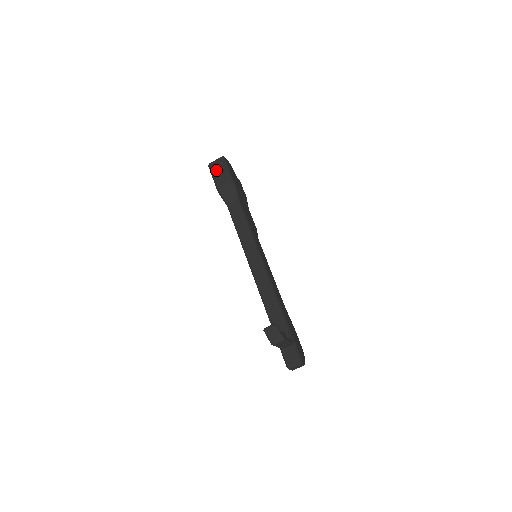
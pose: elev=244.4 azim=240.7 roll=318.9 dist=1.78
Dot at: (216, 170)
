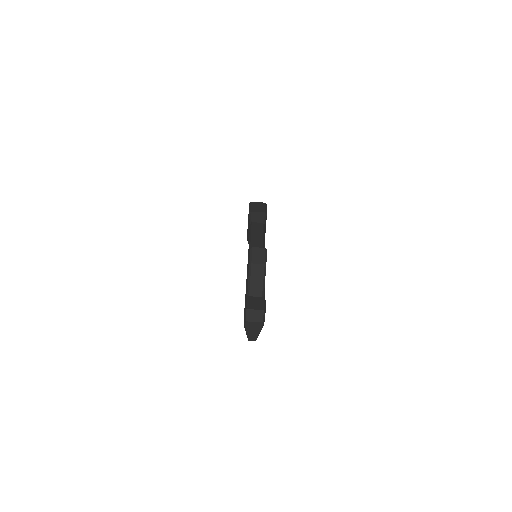
Dot at: (255, 205)
